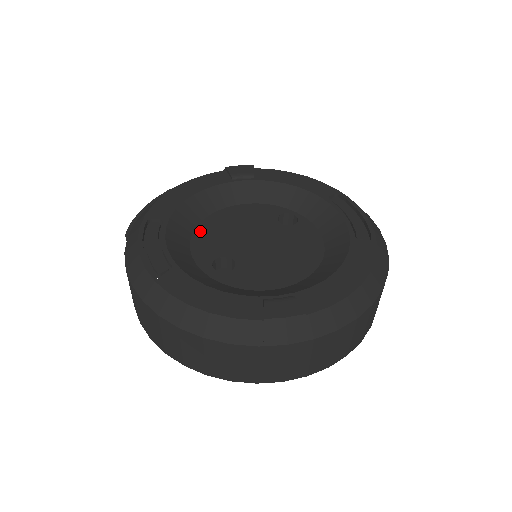
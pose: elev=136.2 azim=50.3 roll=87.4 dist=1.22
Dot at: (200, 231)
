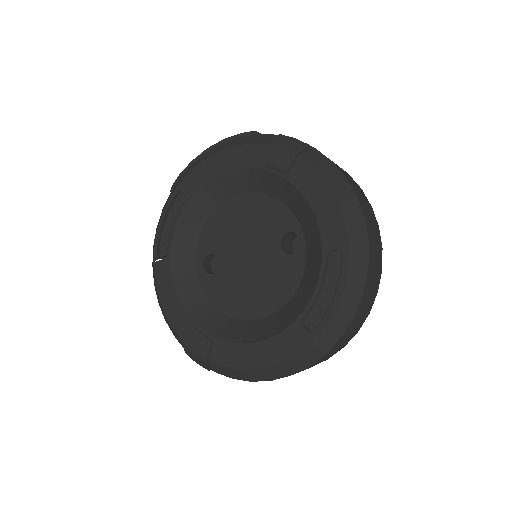
Dot at: (218, 214)
